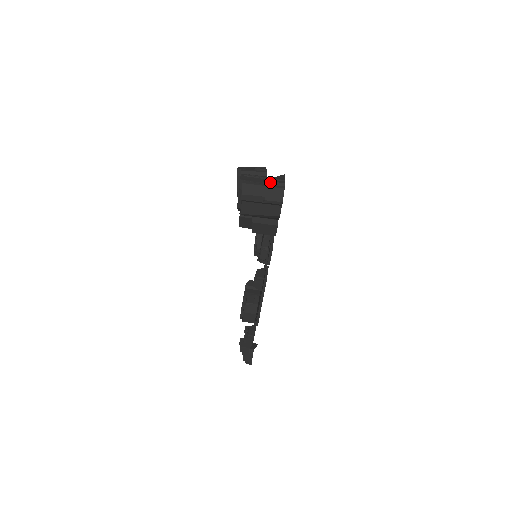
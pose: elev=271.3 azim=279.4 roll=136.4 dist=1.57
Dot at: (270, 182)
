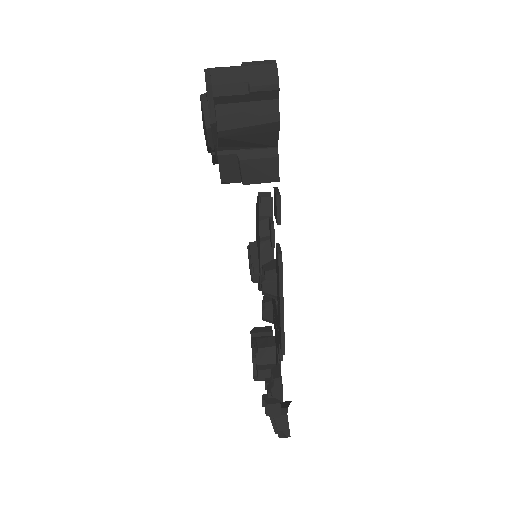
Dot at: (252, 62)
